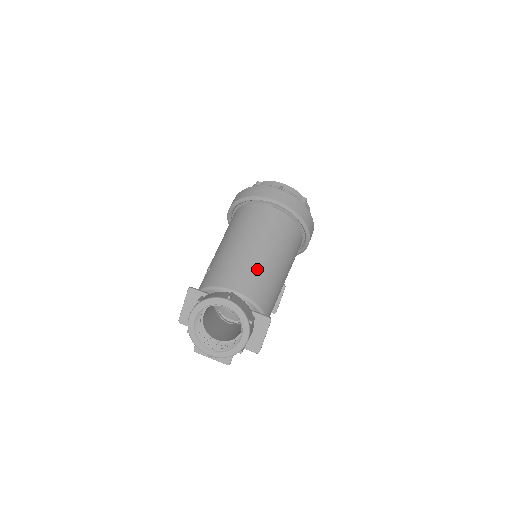
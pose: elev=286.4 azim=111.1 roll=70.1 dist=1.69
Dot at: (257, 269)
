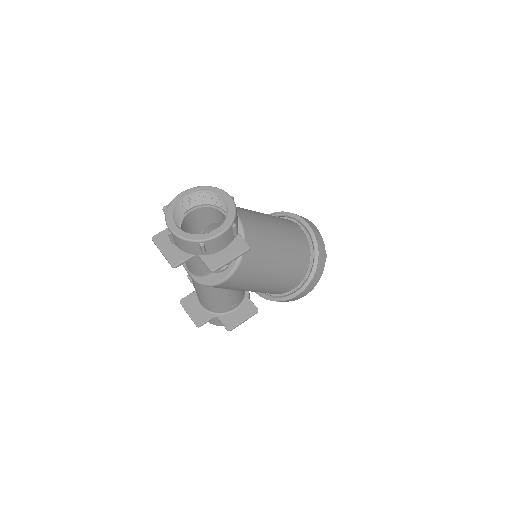
Dot at: (263, 225)
